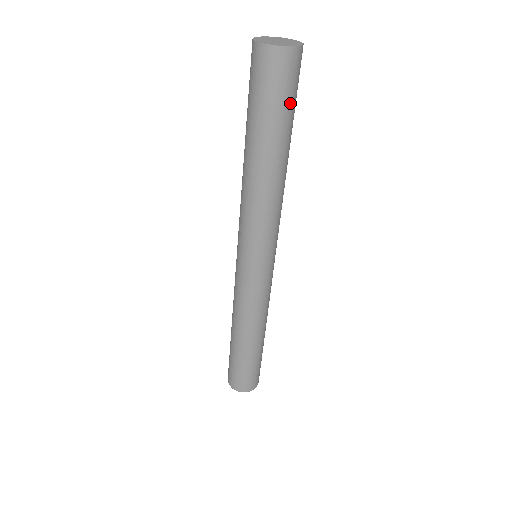
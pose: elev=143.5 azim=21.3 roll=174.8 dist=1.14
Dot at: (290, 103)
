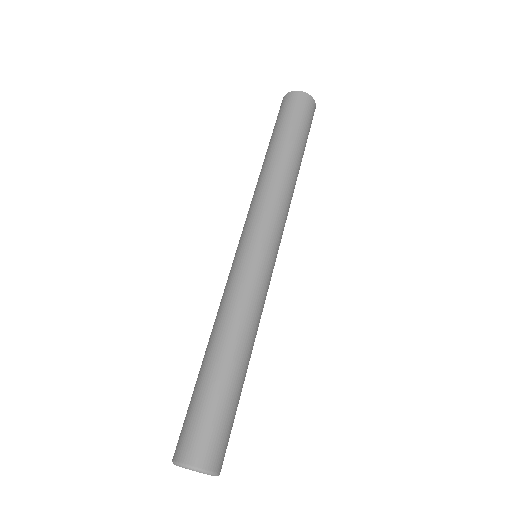
Dot at: (308, 133)
